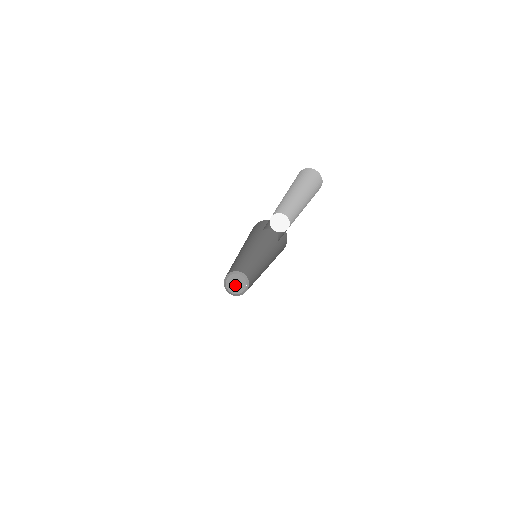
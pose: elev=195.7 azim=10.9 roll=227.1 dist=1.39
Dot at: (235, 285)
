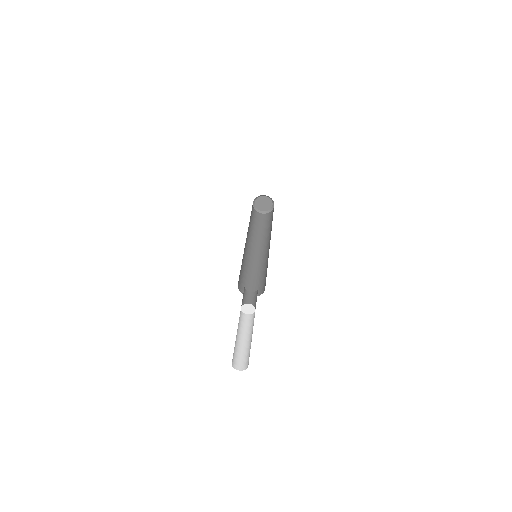
Dot at: (262, 204)
